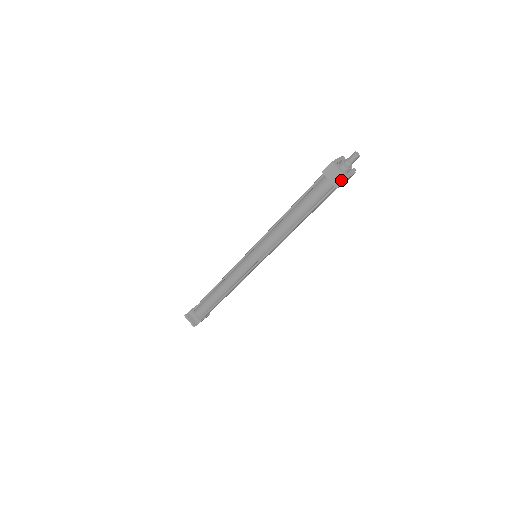
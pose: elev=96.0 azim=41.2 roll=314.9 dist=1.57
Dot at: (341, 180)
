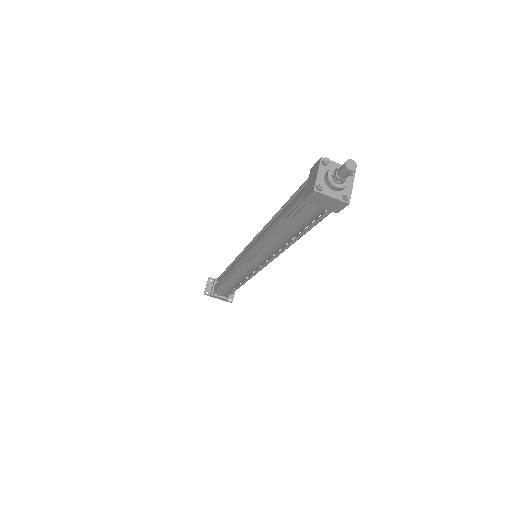
Dot at: (310, 190)
